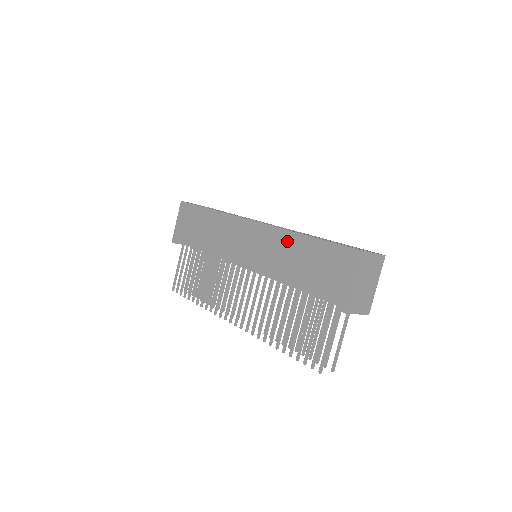
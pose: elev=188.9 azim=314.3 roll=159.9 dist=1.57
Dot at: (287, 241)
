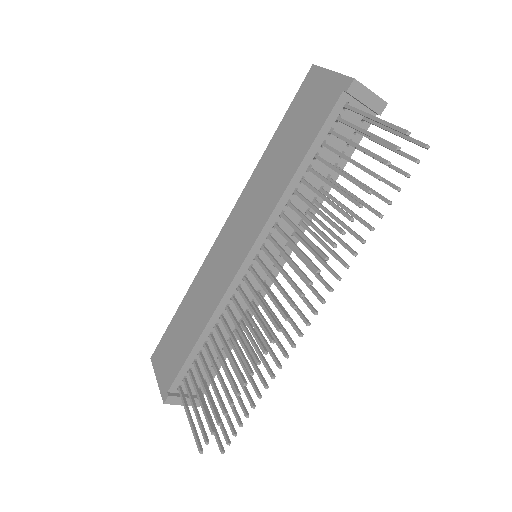
Dot at: (260, 173)
